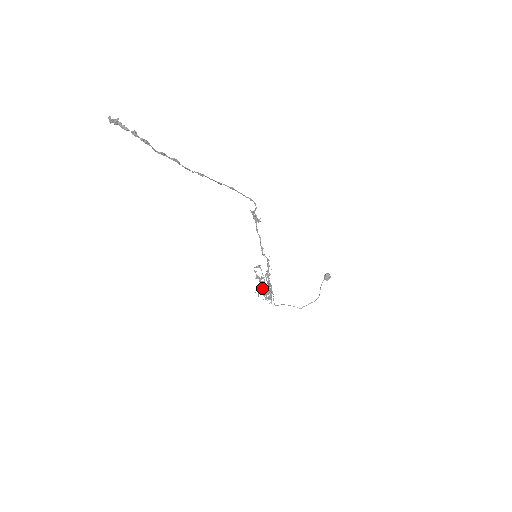
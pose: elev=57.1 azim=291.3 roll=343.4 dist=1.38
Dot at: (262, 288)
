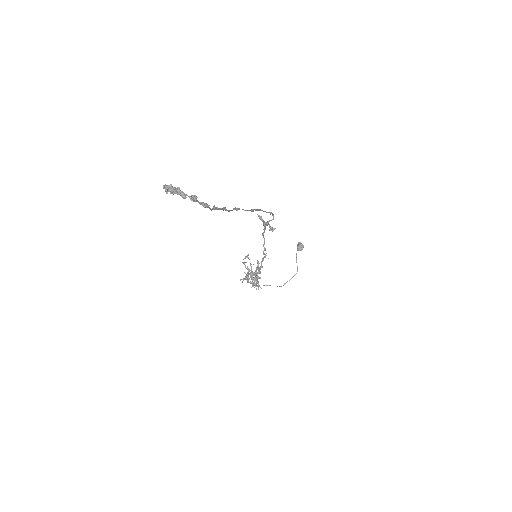
Dot at: (244, 272)
